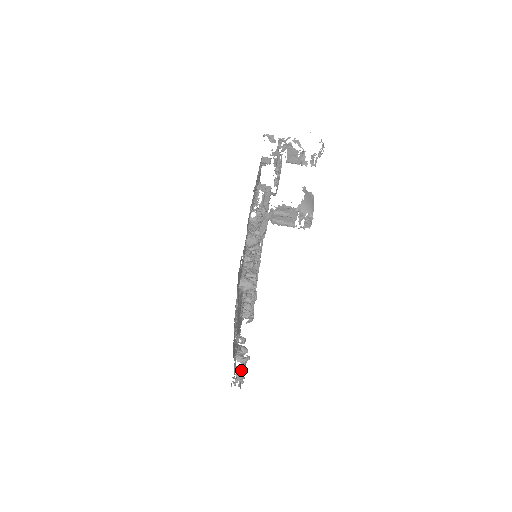
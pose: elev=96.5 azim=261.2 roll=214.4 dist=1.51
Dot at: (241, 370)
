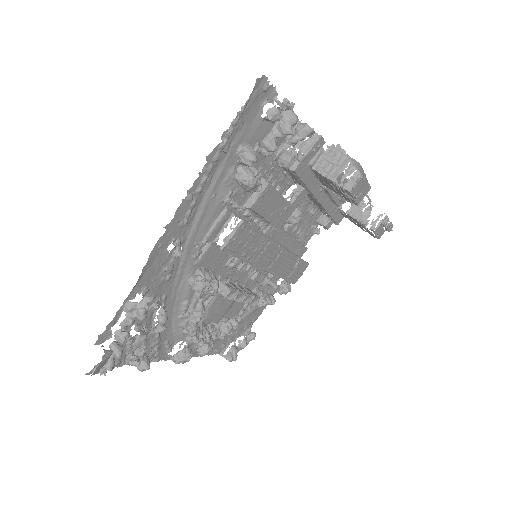
Dot at: (132, 319)
